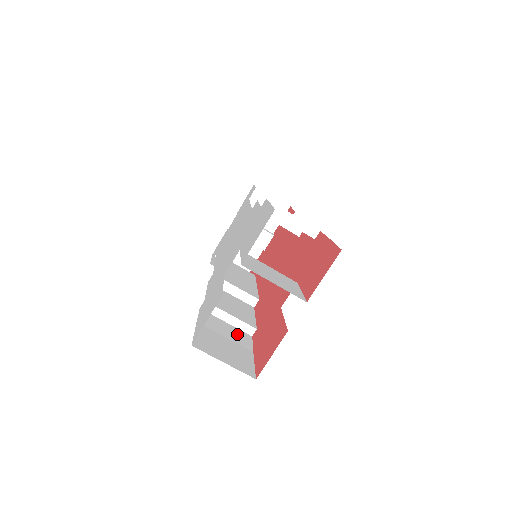
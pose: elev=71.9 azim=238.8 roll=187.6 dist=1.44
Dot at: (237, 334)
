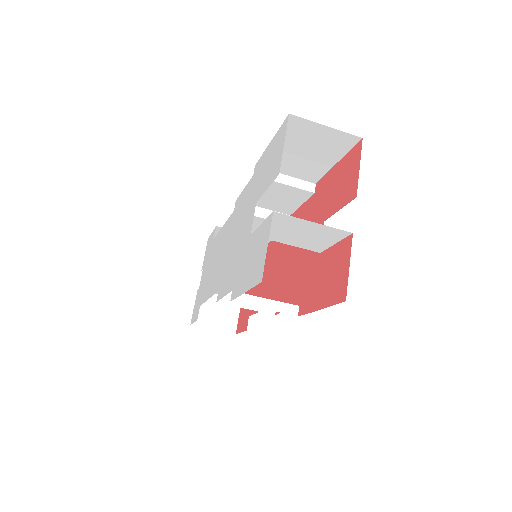
Dot at: occluded
